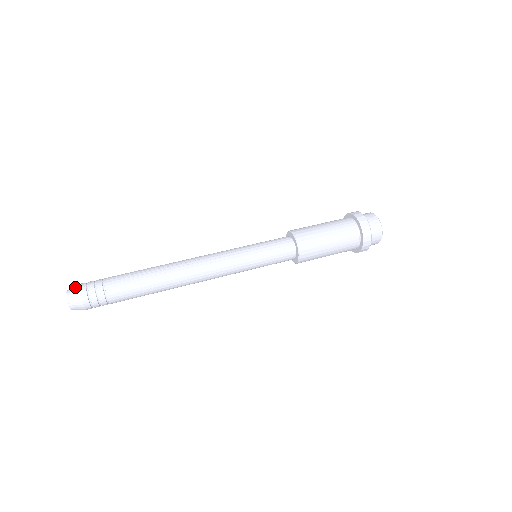
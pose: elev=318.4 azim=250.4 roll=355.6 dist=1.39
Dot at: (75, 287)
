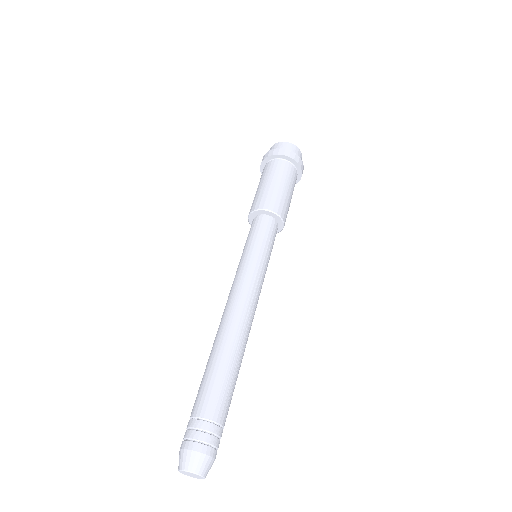
Dot at: (198, 459)
